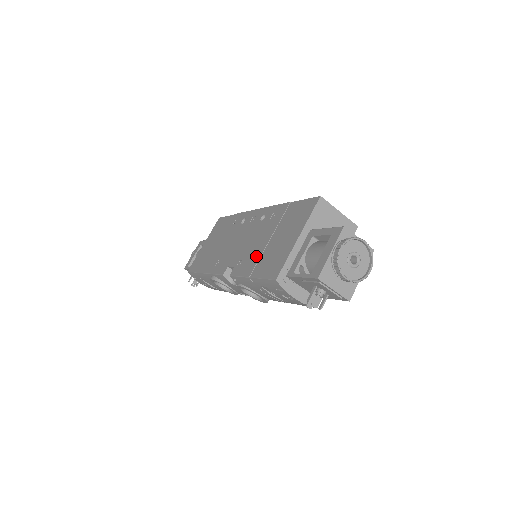
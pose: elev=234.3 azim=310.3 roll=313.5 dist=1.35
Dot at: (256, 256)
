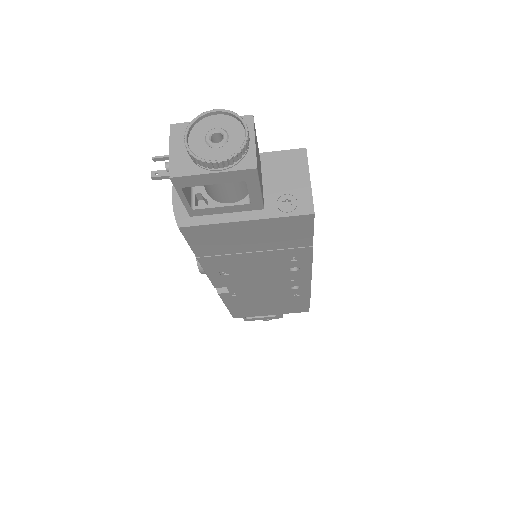
Dot at: occluded
